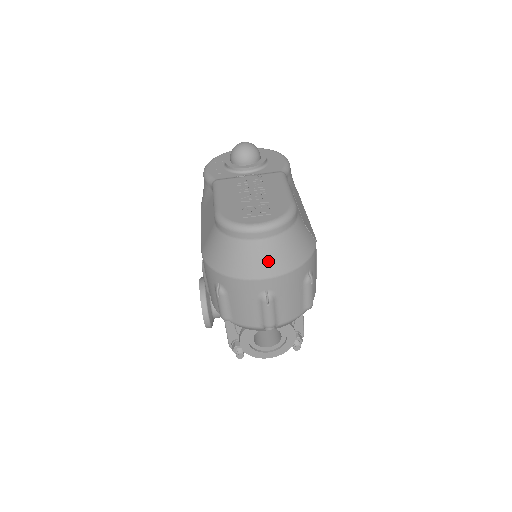
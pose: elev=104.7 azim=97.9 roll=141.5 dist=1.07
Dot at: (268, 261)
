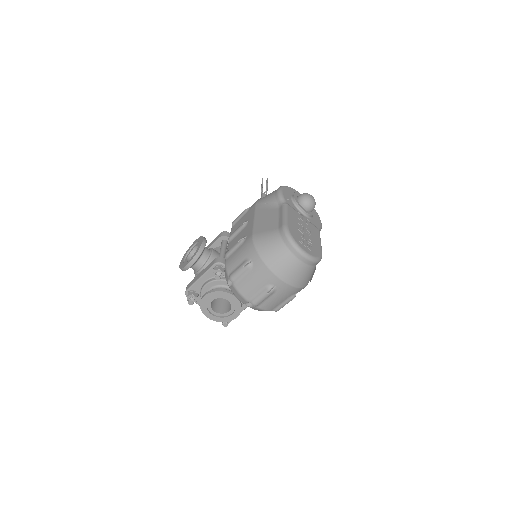
Dot at: (292, 273)
